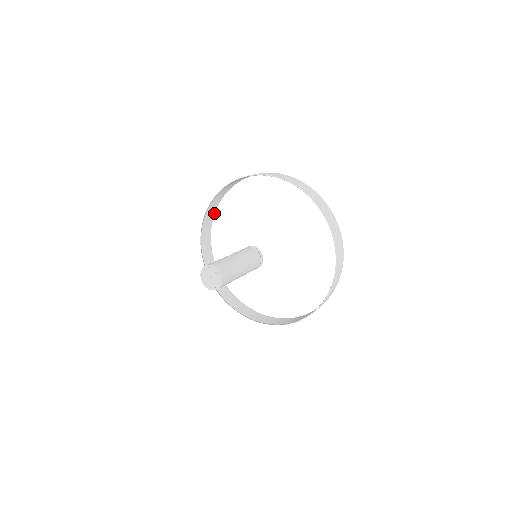
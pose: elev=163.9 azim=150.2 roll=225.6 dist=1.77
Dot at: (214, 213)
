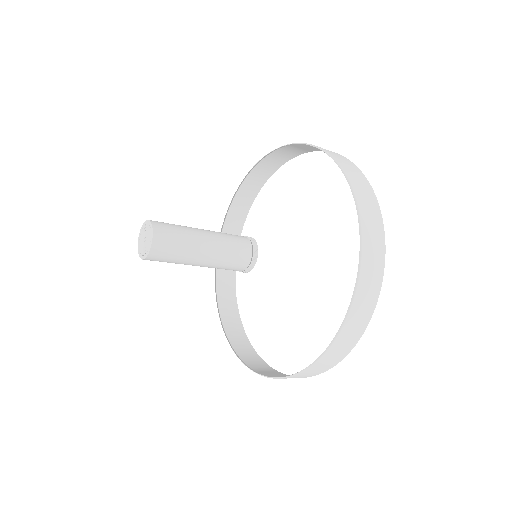
Dot at: (242, 327)
